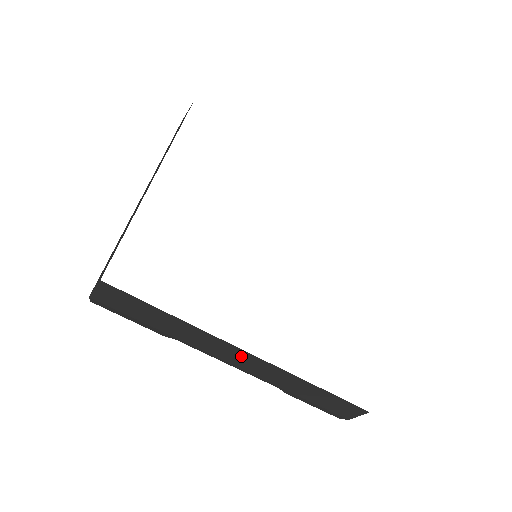
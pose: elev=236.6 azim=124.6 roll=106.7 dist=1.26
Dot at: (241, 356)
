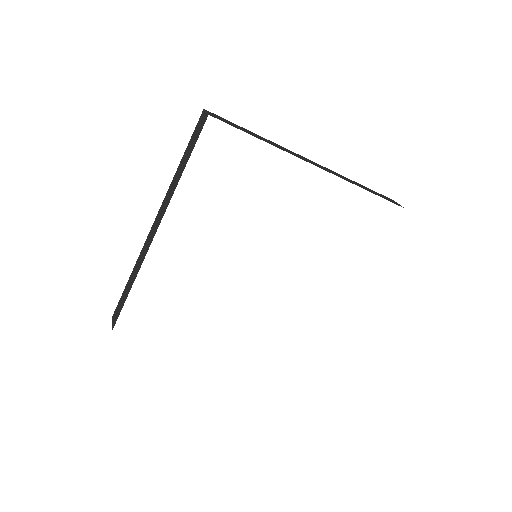
Dot at: occluded
